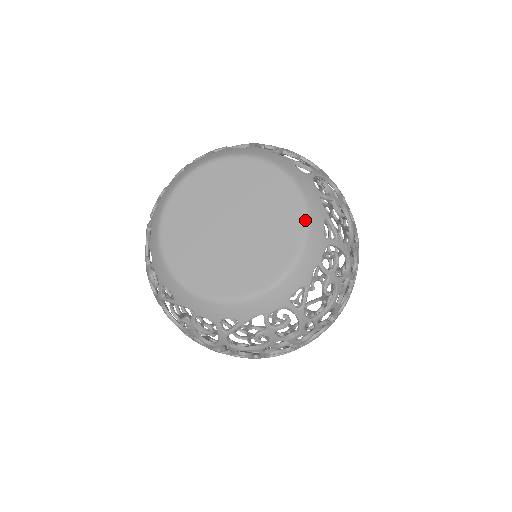
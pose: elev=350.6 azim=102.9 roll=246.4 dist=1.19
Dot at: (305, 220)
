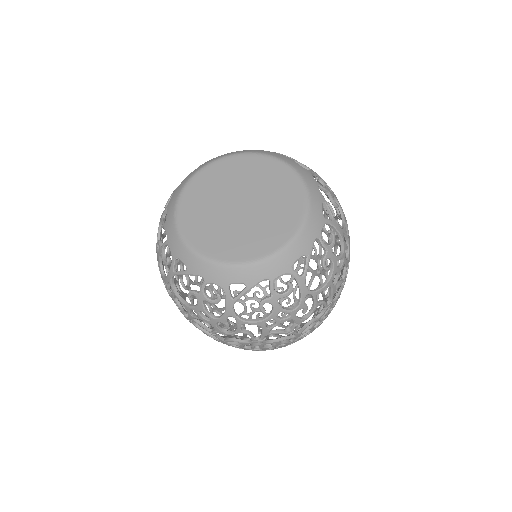
Dot at: (306, 199)
